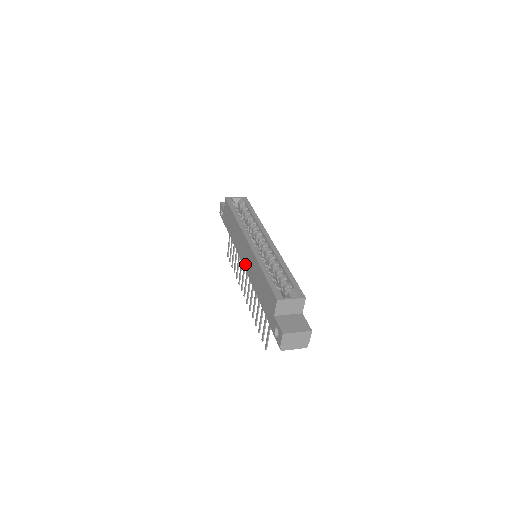
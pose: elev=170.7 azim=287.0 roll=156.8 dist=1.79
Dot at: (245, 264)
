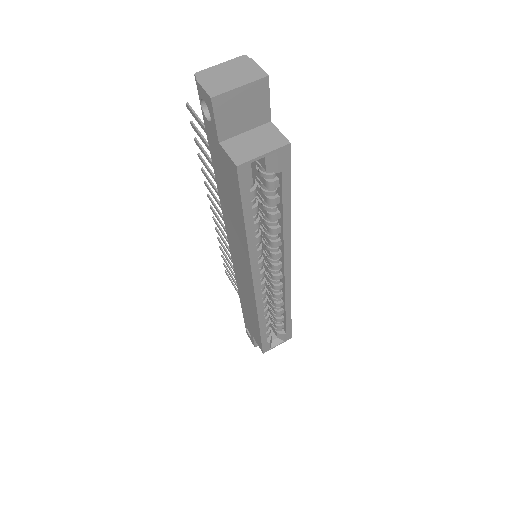
Dot at: (235, 265)
